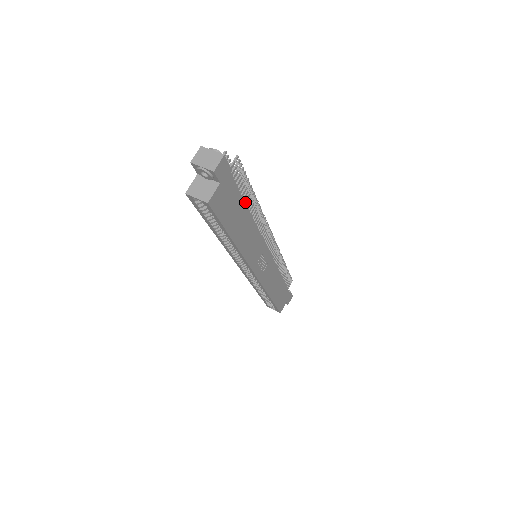
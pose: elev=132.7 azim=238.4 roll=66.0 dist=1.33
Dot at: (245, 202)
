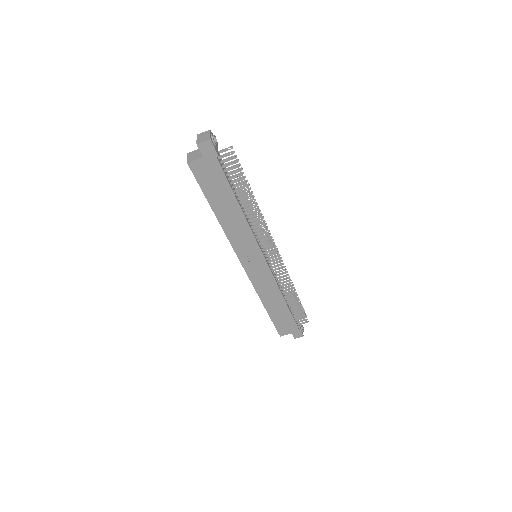
Dot at: occluded
